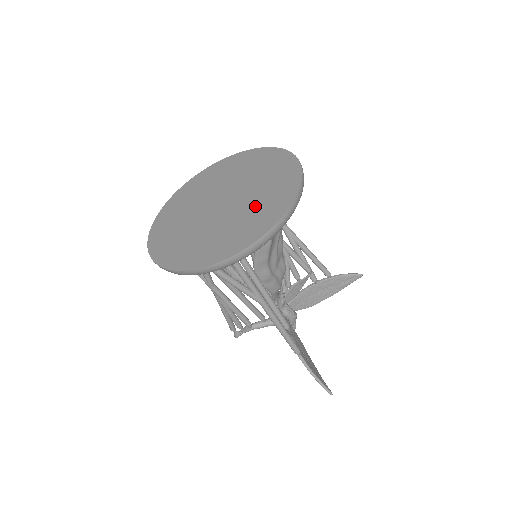
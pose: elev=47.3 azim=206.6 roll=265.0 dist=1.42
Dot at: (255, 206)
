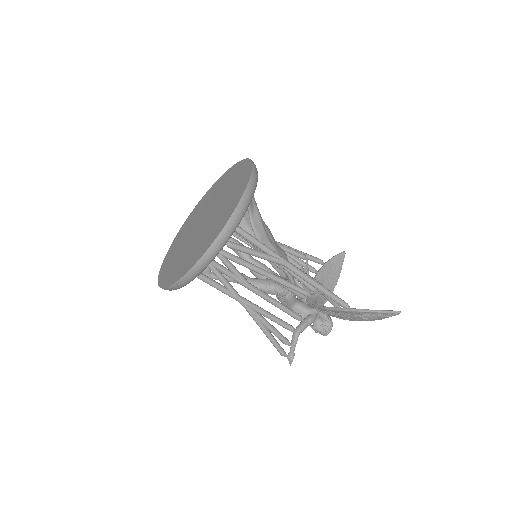
Dot at: (229, 192)
